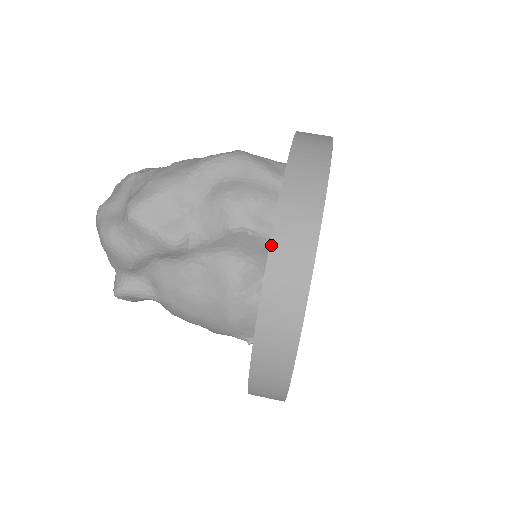
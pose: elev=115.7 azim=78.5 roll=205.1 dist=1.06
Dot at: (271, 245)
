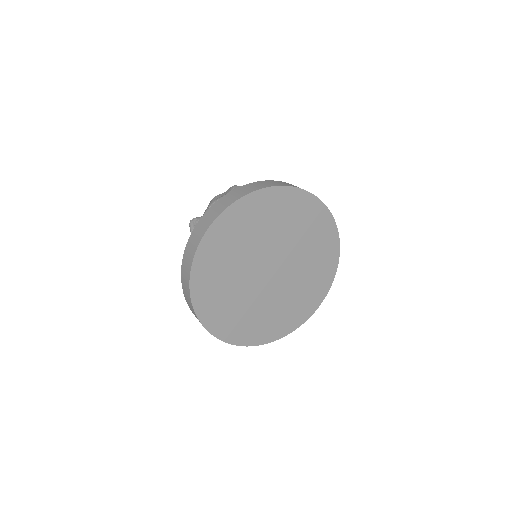
Dot at: (265, 181)
